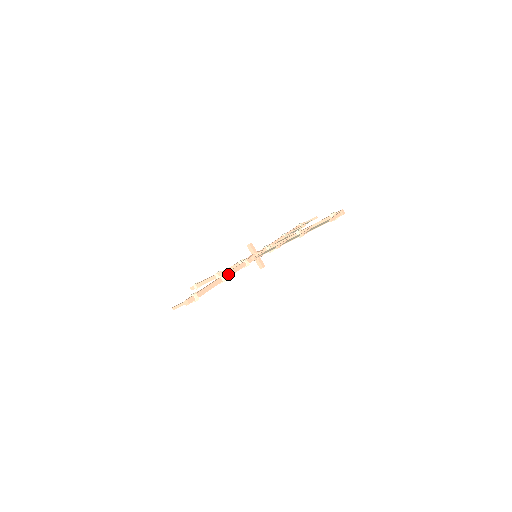
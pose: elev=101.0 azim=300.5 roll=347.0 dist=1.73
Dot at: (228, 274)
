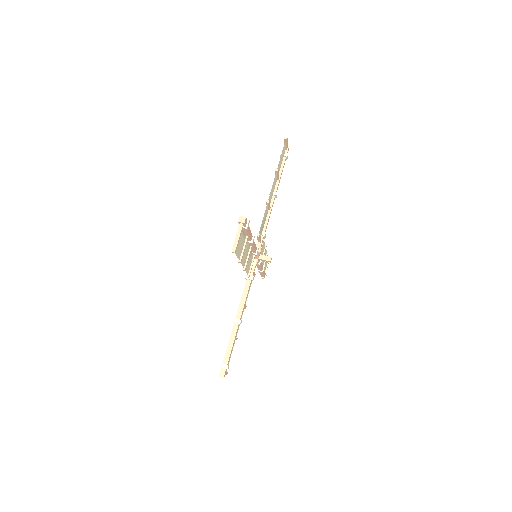
Dot at: (239, 311)
